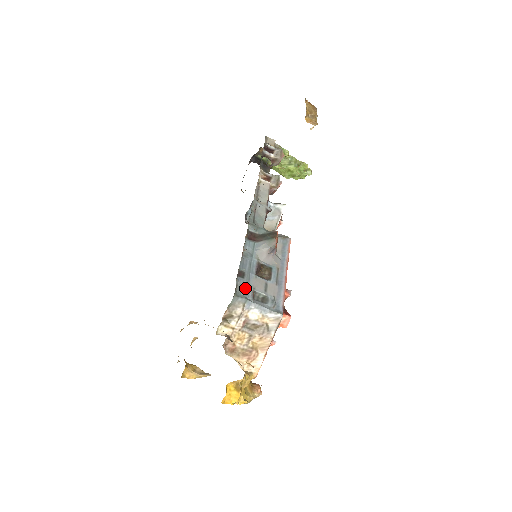
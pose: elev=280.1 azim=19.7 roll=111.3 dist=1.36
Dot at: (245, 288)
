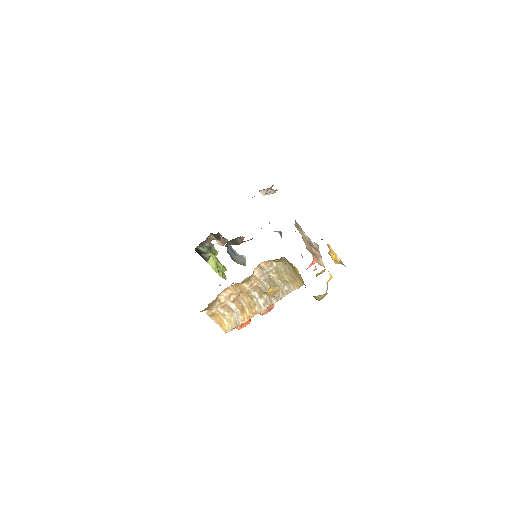
Dot at: occluded
